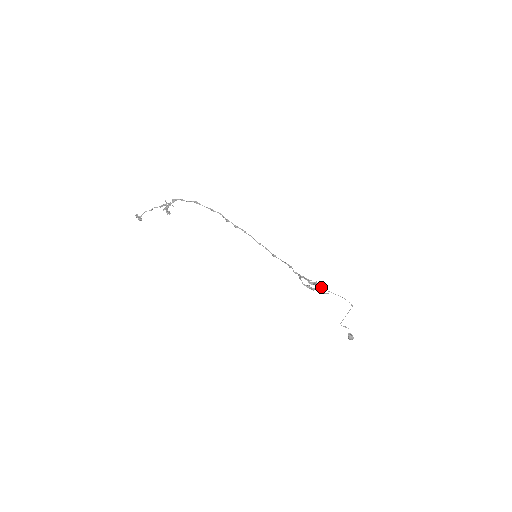
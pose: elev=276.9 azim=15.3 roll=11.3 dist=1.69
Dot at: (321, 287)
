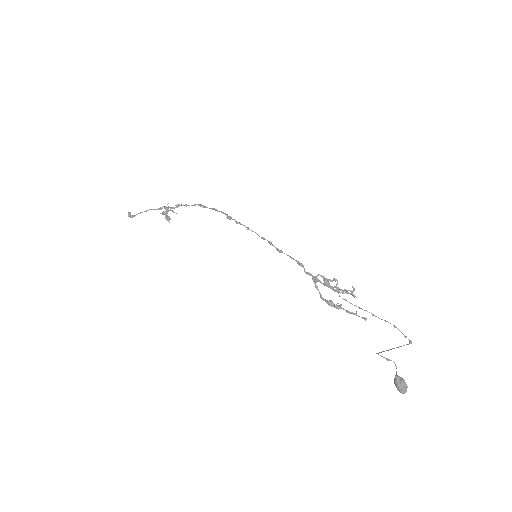
Dot at: (346, 291)
